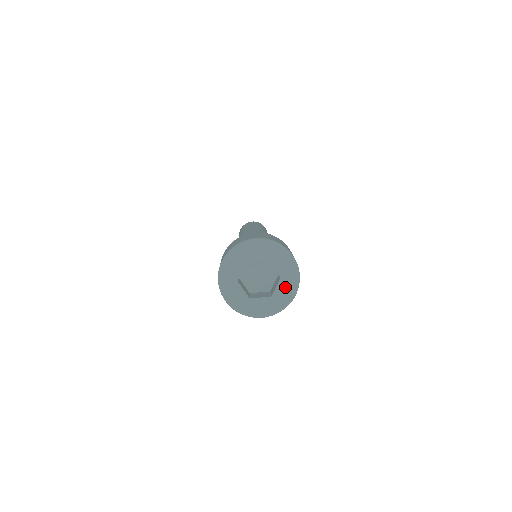
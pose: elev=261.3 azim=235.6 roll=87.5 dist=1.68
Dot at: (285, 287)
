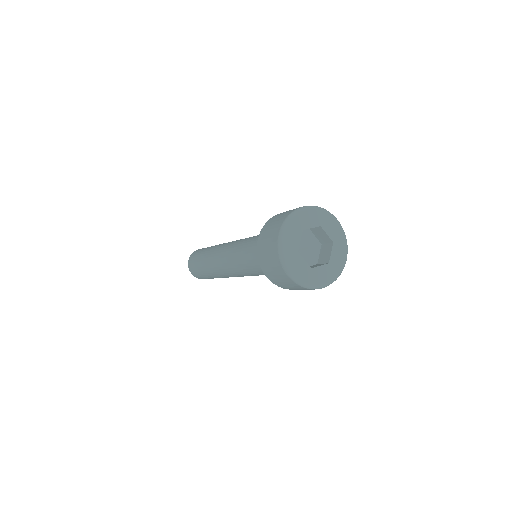
Dot at: (338, 251)
